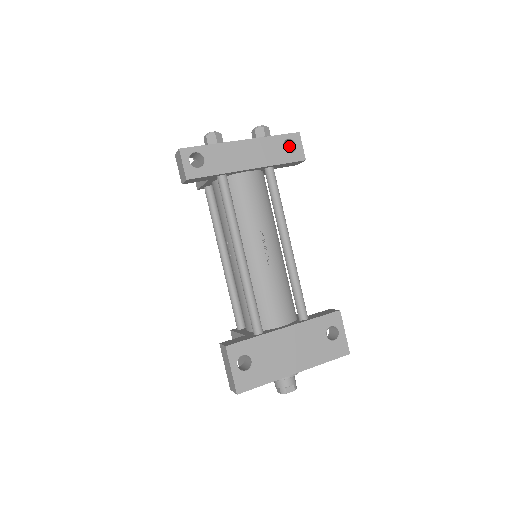
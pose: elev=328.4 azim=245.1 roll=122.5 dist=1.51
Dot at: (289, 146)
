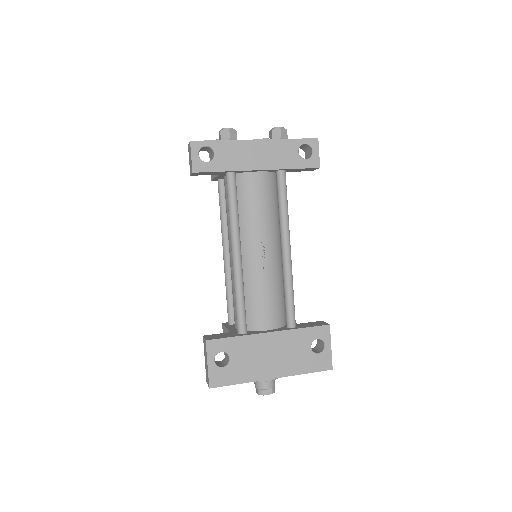
Dot at: (306, 151)
